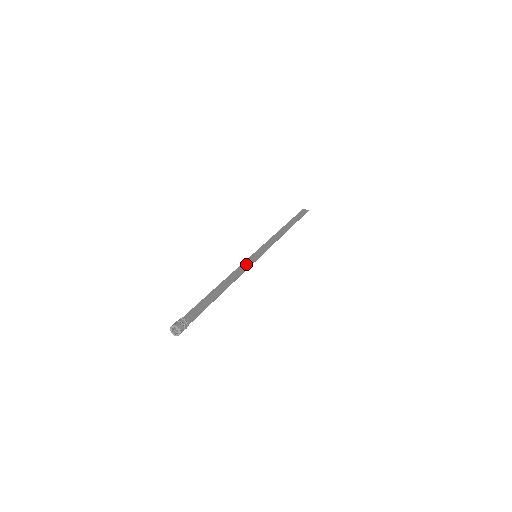
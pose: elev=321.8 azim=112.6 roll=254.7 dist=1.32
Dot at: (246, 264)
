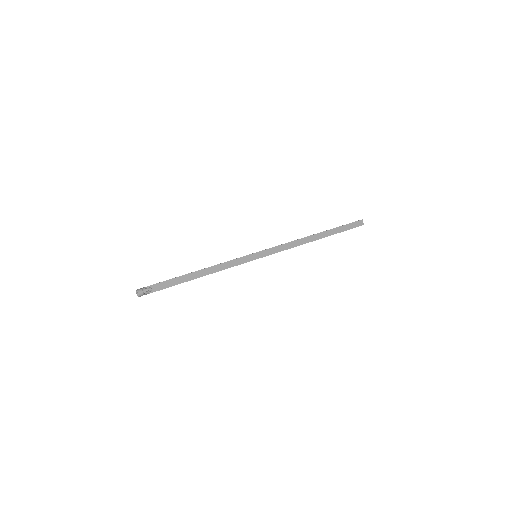
Dot at: (239, 261)
